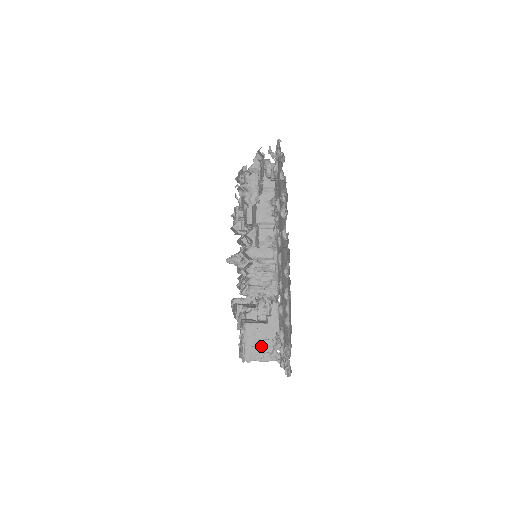
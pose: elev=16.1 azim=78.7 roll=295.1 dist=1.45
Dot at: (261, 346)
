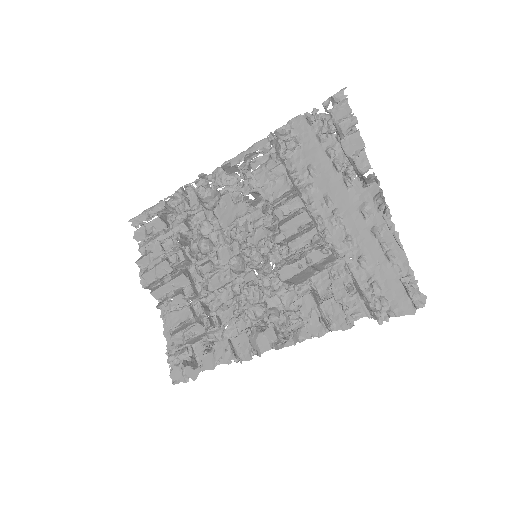
Dot at: (366, 303)
